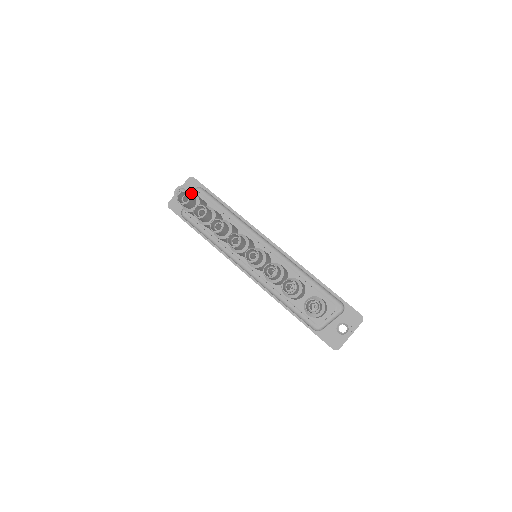
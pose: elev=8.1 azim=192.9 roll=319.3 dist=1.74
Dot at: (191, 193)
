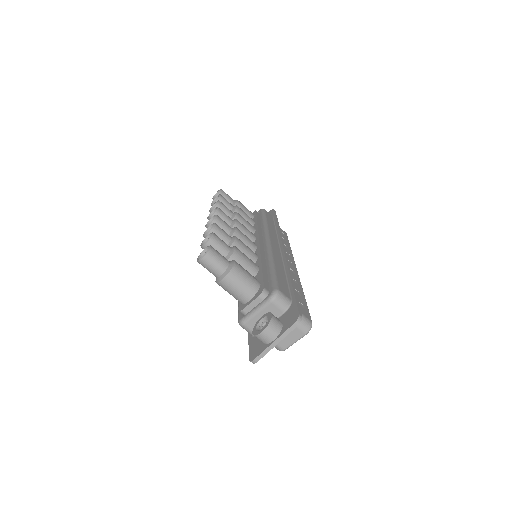
Dot at: occluded
